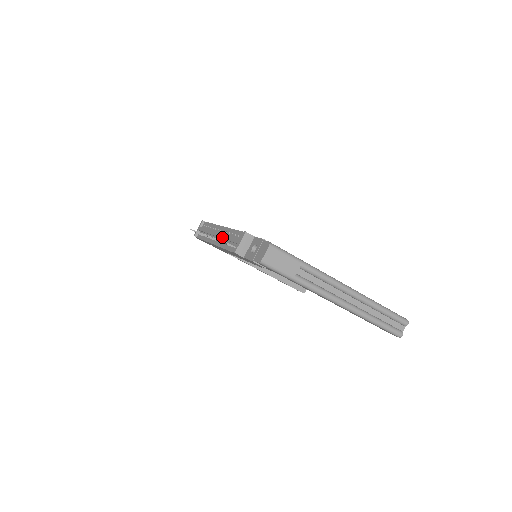
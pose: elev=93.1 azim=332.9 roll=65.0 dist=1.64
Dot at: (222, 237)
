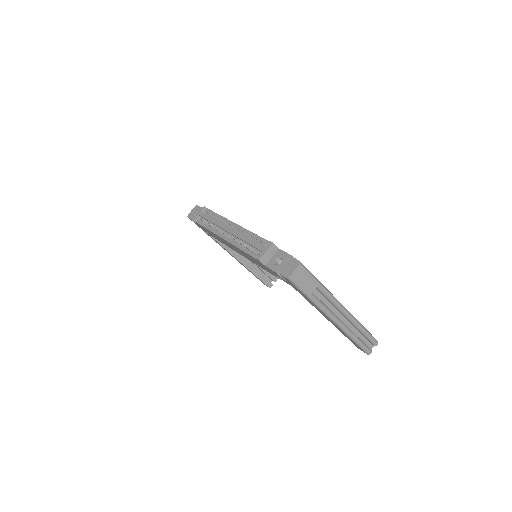
Dot at: (238, 237)
